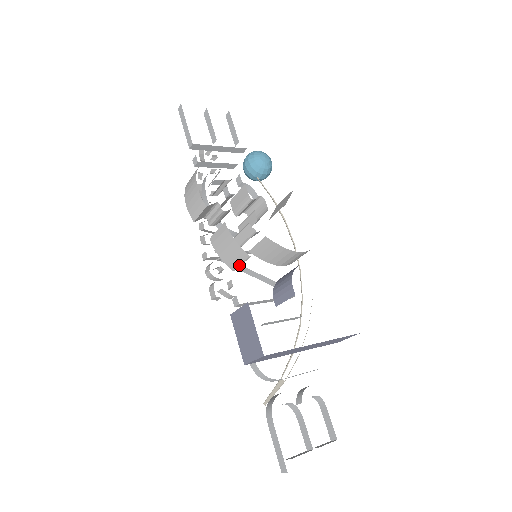
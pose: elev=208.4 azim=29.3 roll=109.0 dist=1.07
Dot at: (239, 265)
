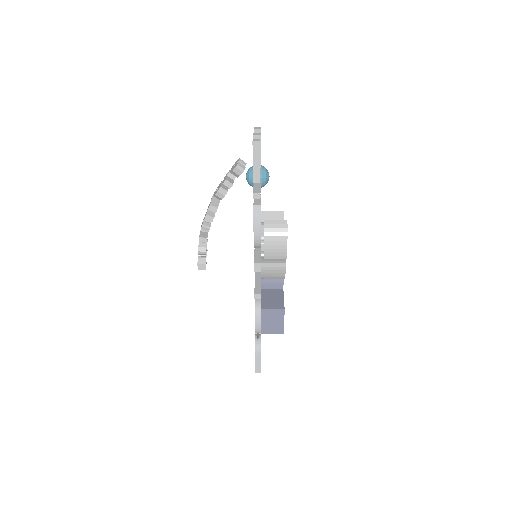
Dot at: occluded
